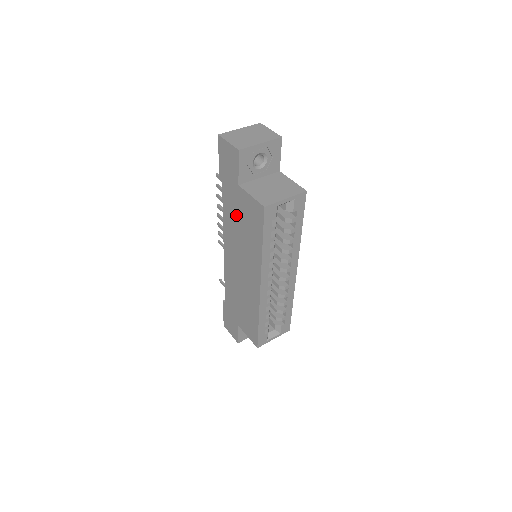
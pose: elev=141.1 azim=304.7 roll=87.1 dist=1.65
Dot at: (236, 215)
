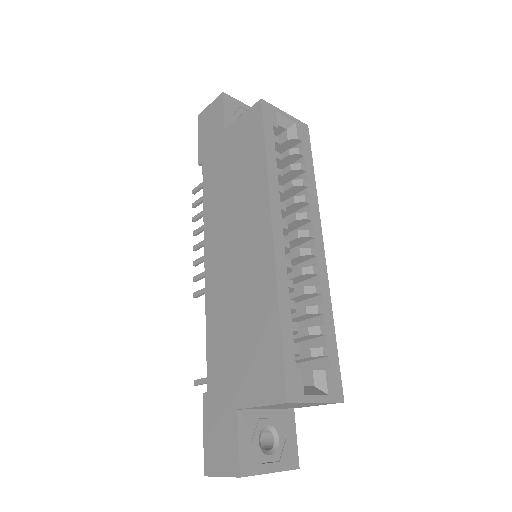
Dot at: (223, 173)
